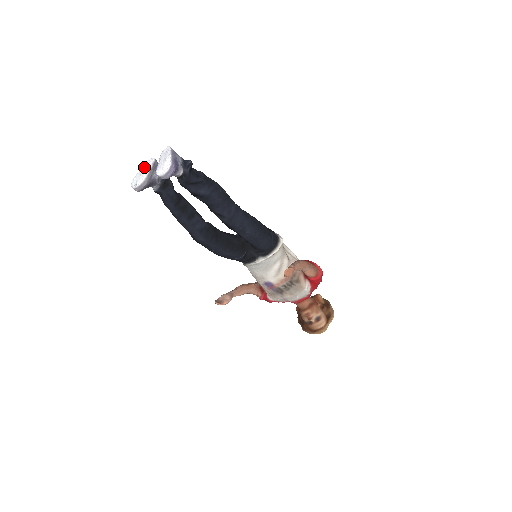
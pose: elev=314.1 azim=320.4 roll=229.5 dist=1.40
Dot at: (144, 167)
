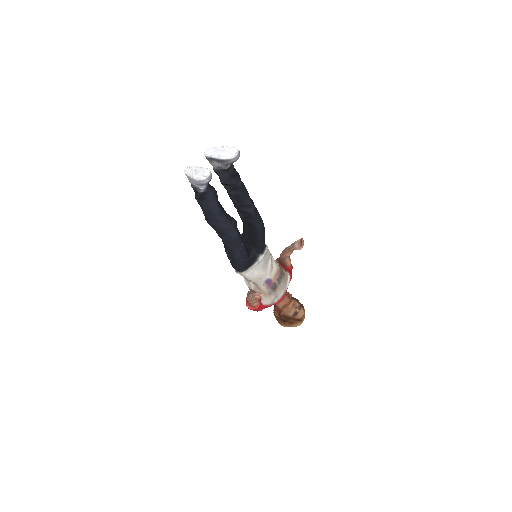
Dot at: (190, 171)
